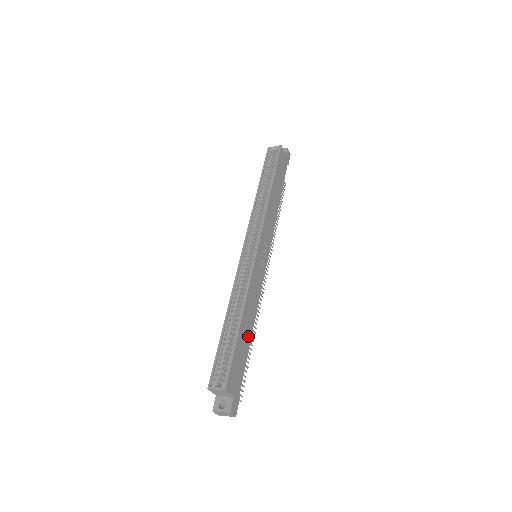
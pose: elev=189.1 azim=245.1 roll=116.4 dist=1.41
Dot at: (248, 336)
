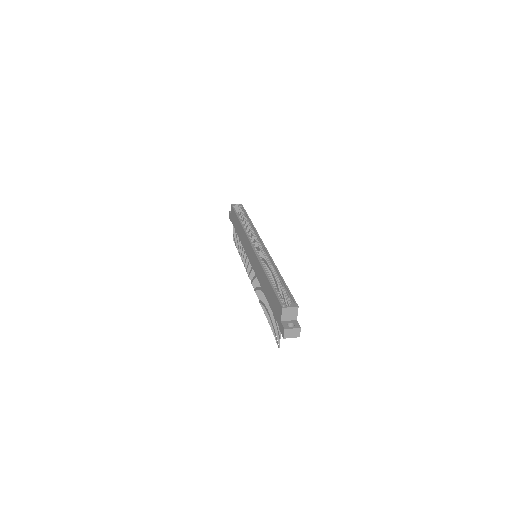
Dot at: occluded
